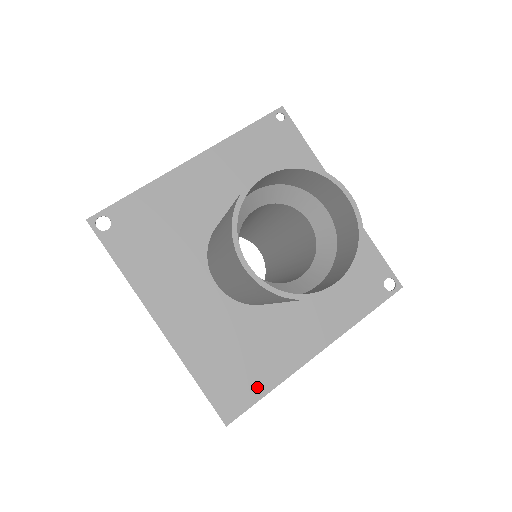
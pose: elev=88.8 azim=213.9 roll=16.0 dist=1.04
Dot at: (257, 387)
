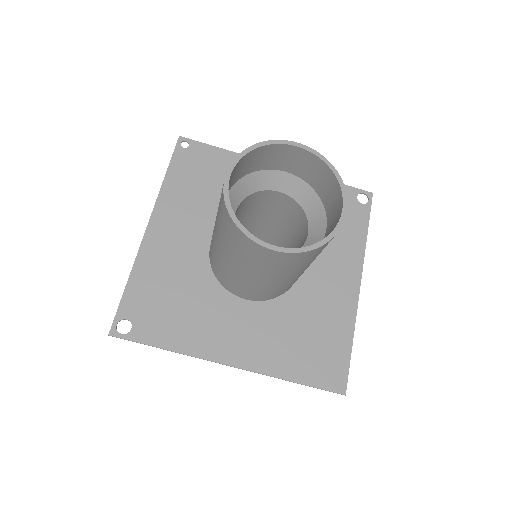
Dot at: (341, 348)
